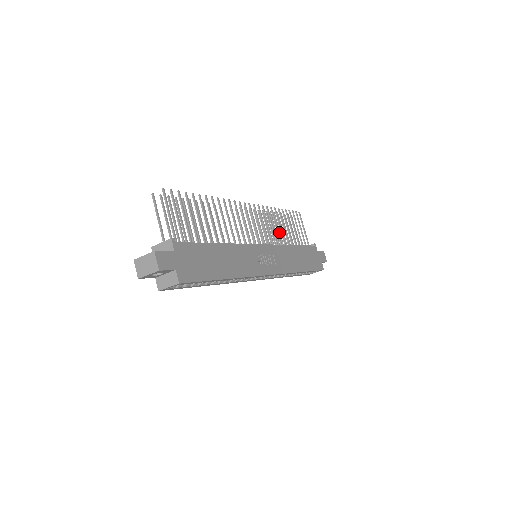
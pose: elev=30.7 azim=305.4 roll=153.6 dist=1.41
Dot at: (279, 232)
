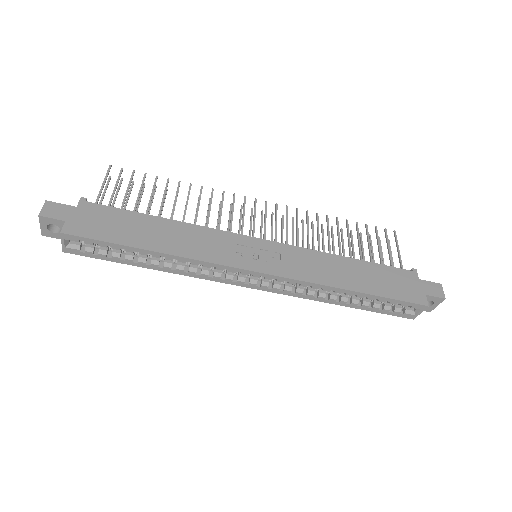
Dot at: (342, 250)
